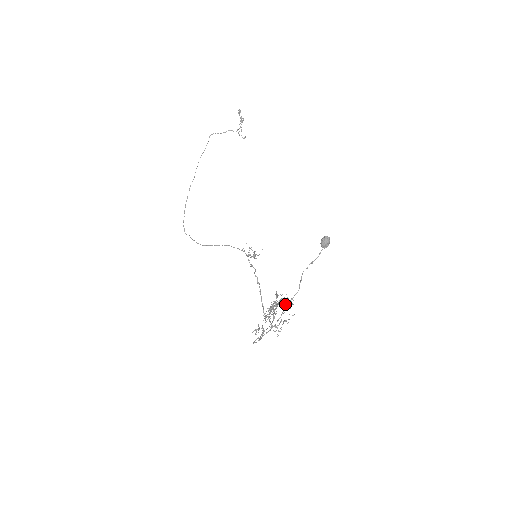
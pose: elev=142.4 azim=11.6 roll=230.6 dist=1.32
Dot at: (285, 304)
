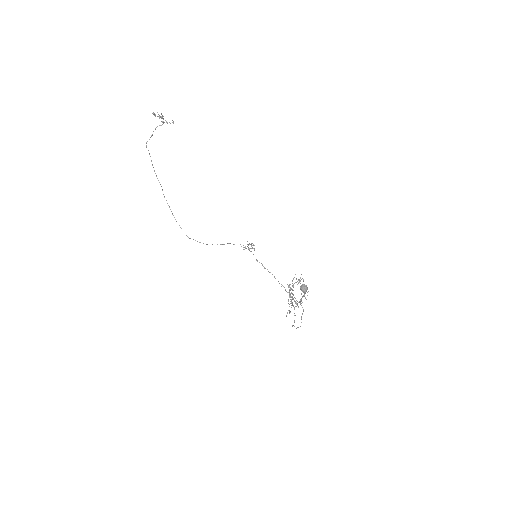
Dot at: (298, 280)
